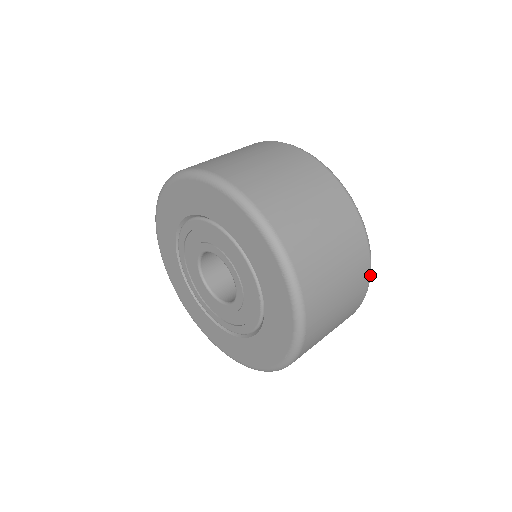
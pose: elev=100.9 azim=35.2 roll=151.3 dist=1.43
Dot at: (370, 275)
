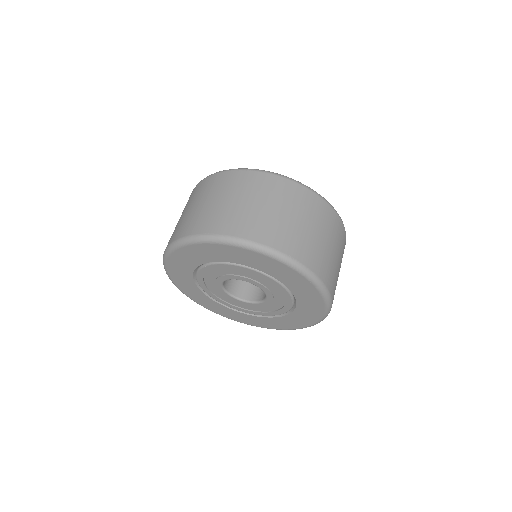
Dot at: occluded
